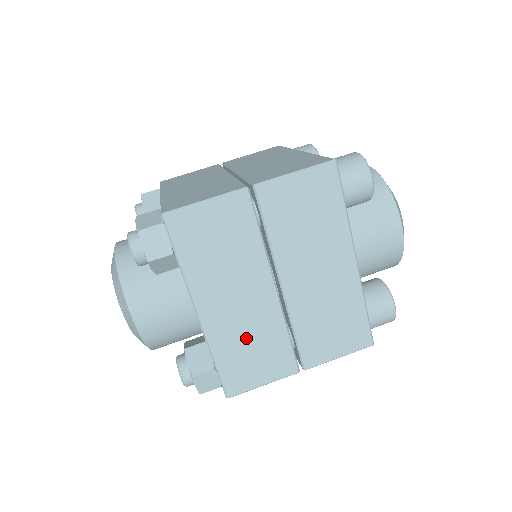
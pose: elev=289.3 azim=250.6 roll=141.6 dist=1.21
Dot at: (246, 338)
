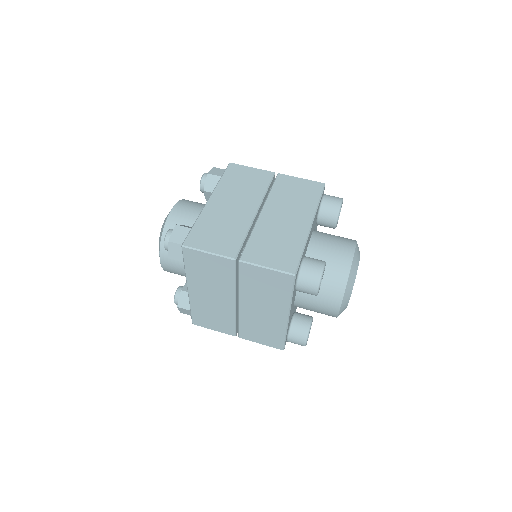
Dot at: (221, 223)
